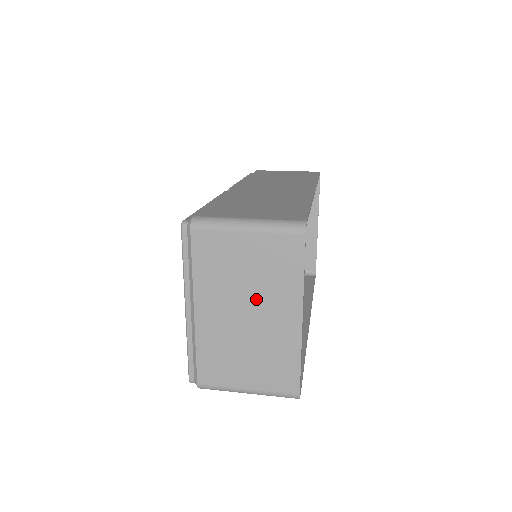
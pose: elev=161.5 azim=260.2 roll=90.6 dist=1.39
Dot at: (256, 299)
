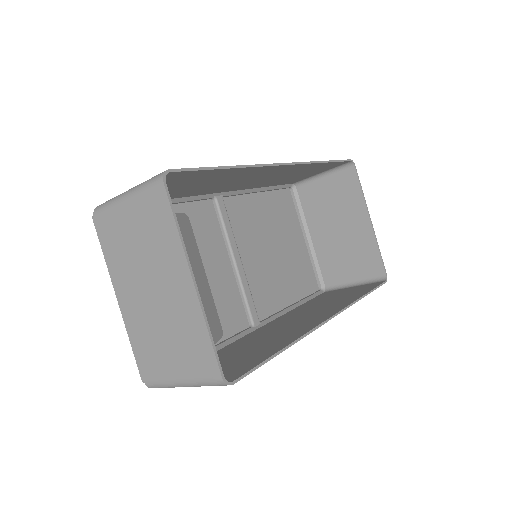
Dot at: (153, 270)
